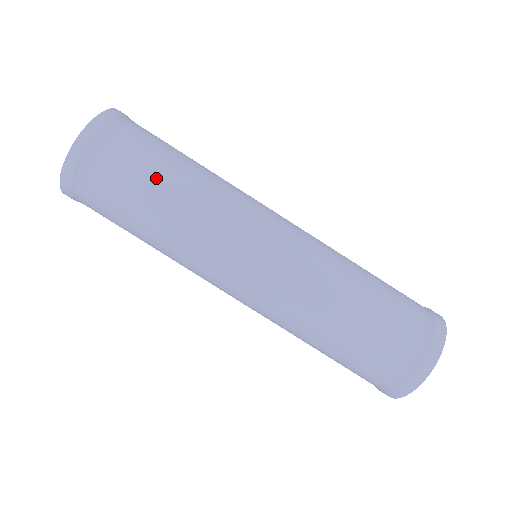
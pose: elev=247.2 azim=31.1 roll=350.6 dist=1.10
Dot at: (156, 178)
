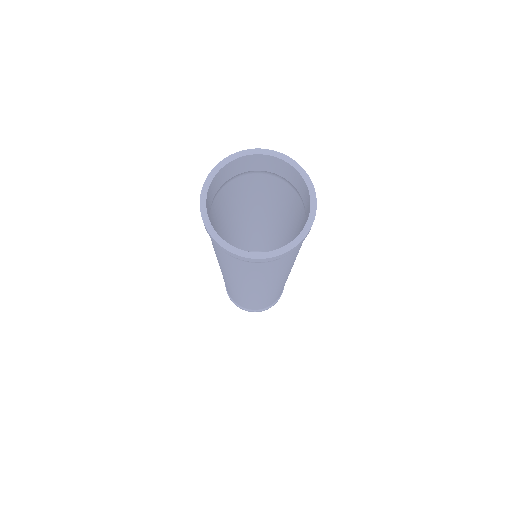
Dot at: occluded
